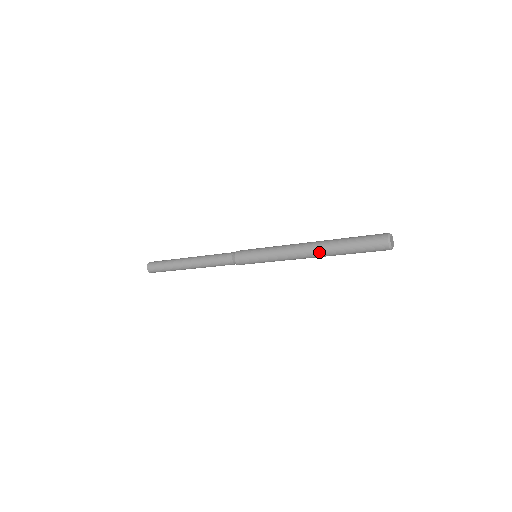
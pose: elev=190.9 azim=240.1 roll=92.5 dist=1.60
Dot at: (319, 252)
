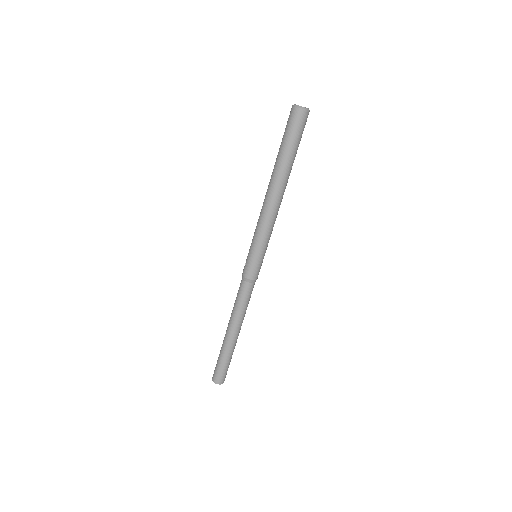
Dot at: (273, 182)
